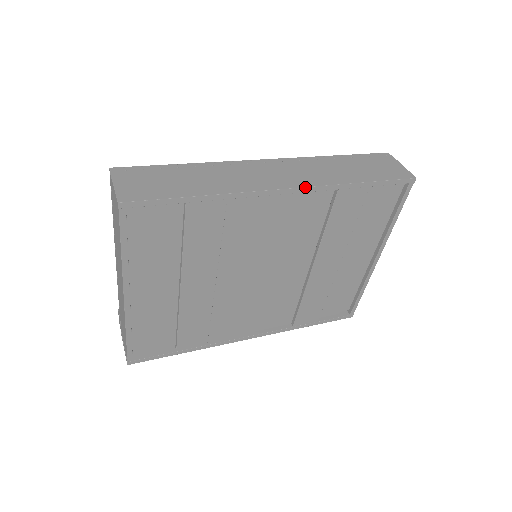
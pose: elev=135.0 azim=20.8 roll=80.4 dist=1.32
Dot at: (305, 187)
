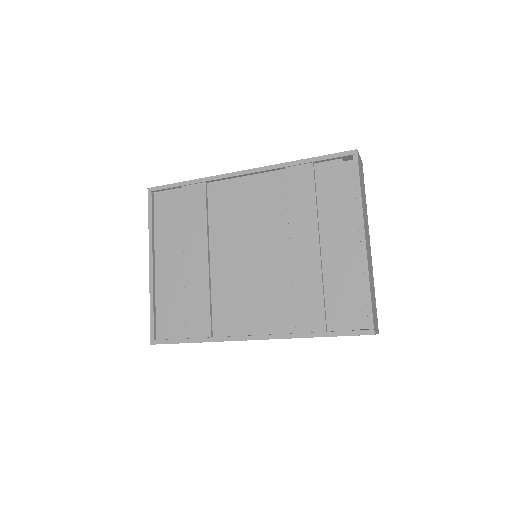
Dot at: (256, 168)
